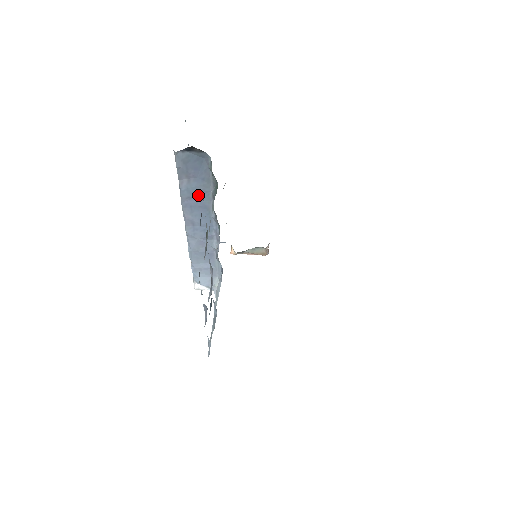
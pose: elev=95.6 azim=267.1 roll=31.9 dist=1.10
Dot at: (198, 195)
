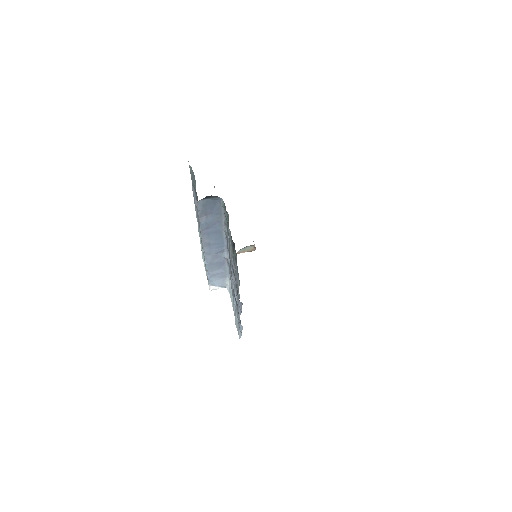
Dot at: (213, 225)
